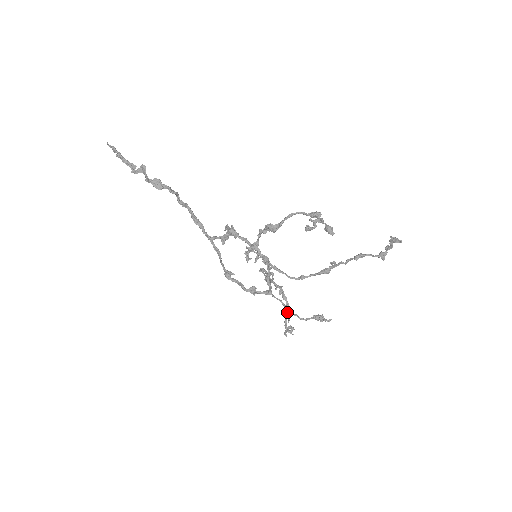
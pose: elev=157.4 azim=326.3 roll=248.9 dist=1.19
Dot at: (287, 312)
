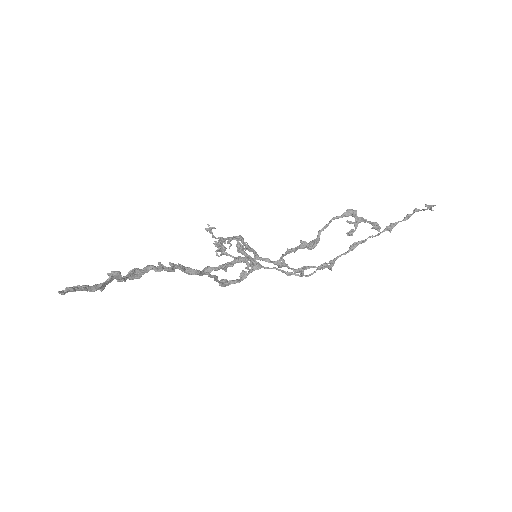
Dot at: occluded
